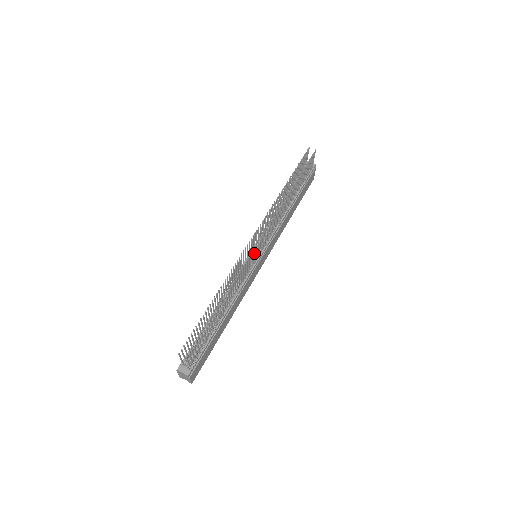
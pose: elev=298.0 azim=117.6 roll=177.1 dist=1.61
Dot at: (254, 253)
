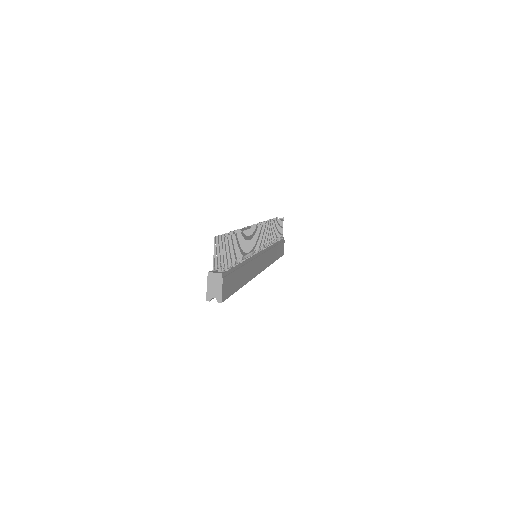
Dot at: (258, 234)
